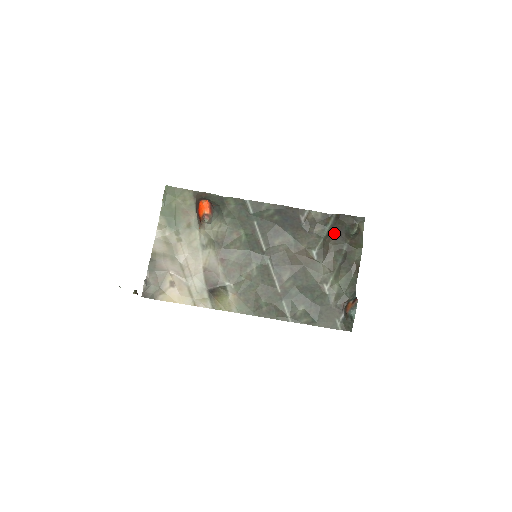
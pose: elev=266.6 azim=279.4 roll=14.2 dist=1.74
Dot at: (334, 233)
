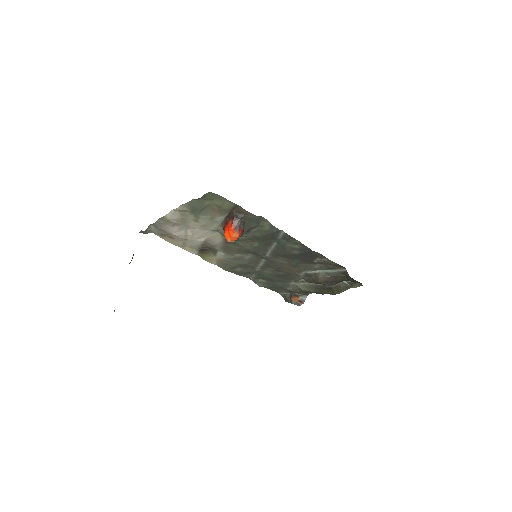
Dot at: (330, 279)
